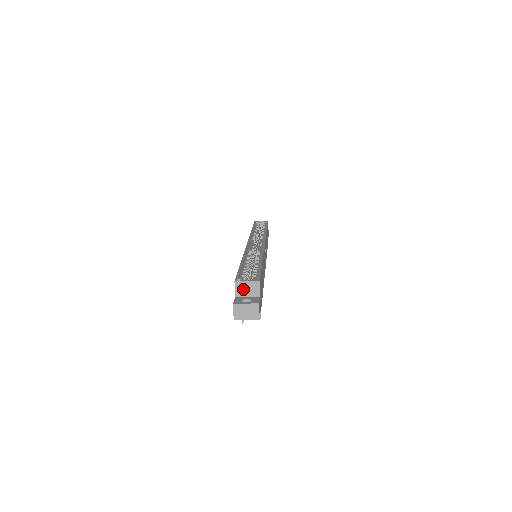
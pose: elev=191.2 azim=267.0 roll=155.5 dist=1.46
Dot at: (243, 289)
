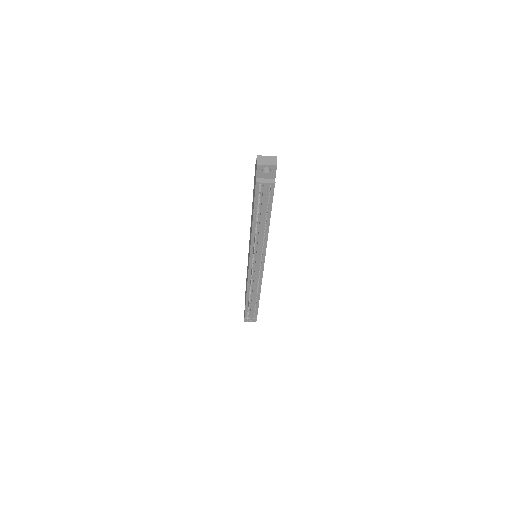
Dot at: occluded
